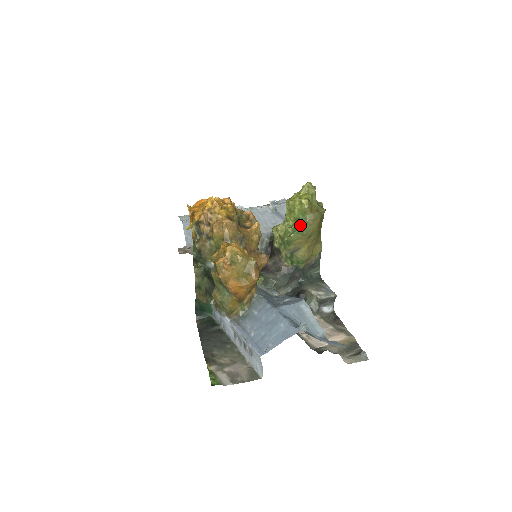
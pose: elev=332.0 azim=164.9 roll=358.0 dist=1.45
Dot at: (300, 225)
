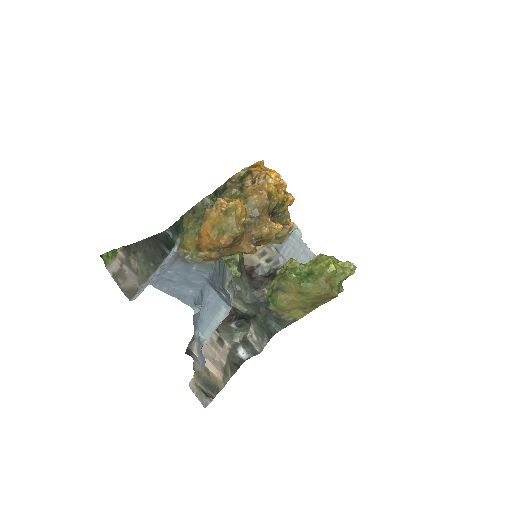
Dot at: (307, 277)
